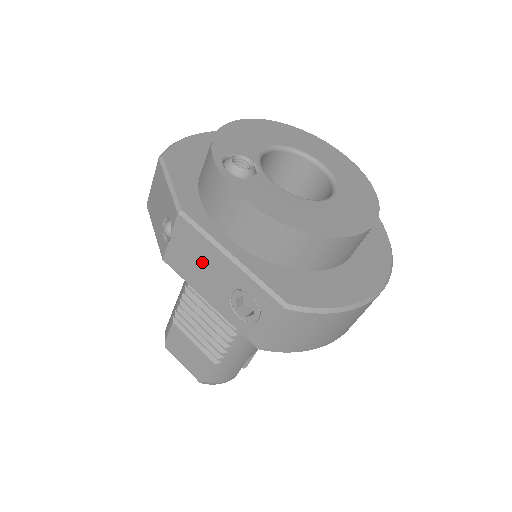
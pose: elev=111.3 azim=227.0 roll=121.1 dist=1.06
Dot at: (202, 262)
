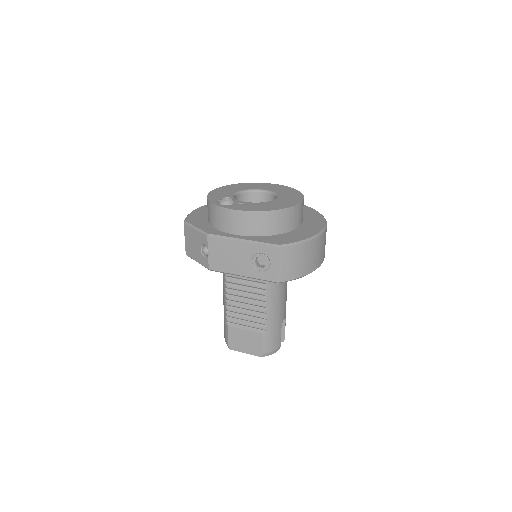
Dot at: (230, 254)
